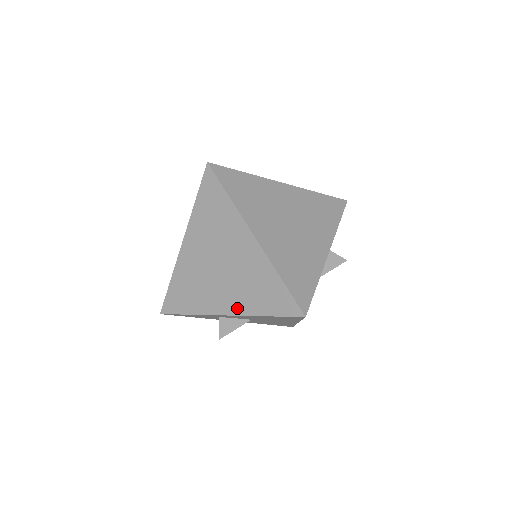
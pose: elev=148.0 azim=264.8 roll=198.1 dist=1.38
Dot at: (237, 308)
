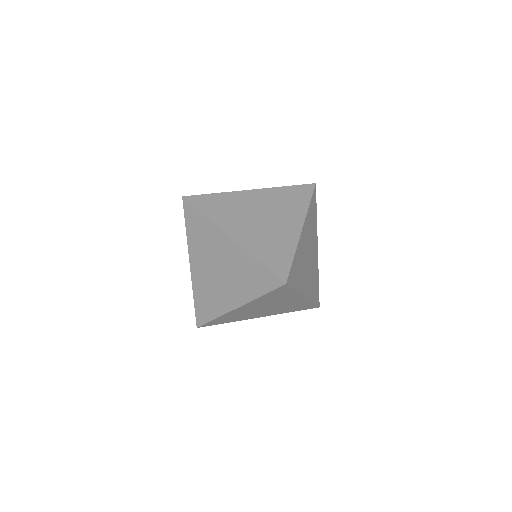
Dot at: (272, 314)
